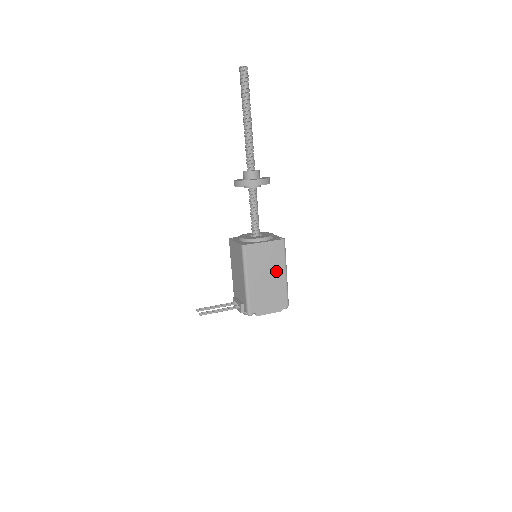
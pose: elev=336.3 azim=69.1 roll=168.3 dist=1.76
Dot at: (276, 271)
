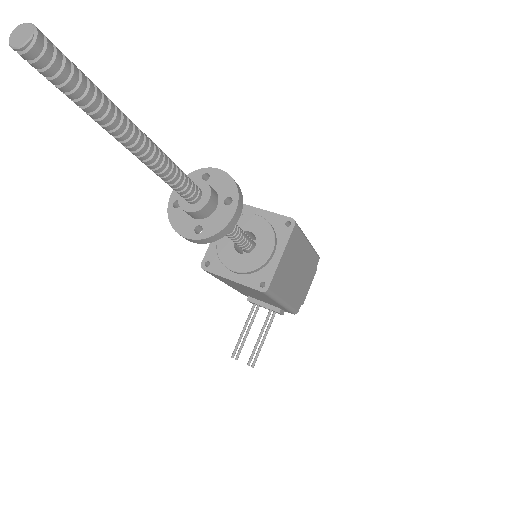
Dot at: (301, 256)
